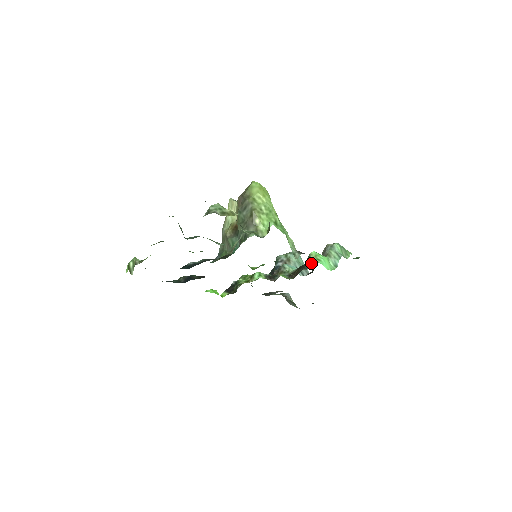
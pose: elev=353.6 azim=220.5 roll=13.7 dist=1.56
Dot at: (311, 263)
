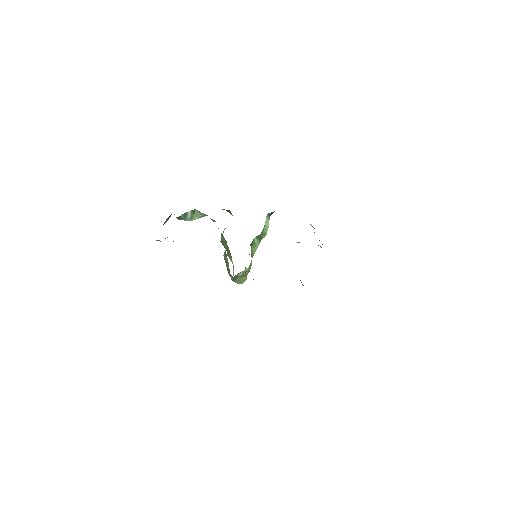
Dot at: occluded
